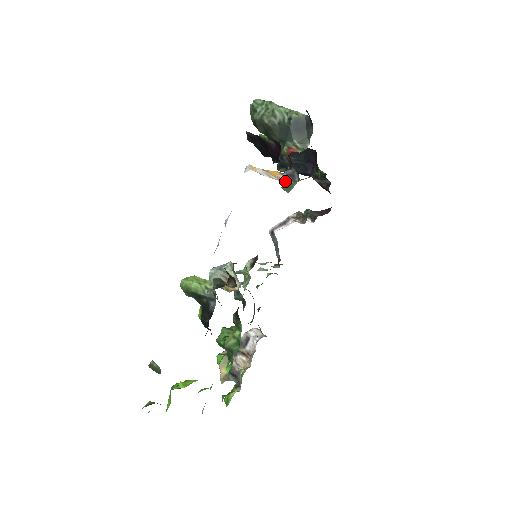
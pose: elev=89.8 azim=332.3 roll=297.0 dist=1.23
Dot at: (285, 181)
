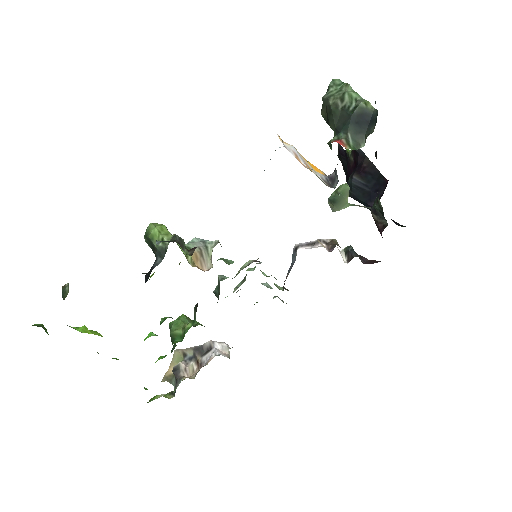
Dot at: (333, 194)
